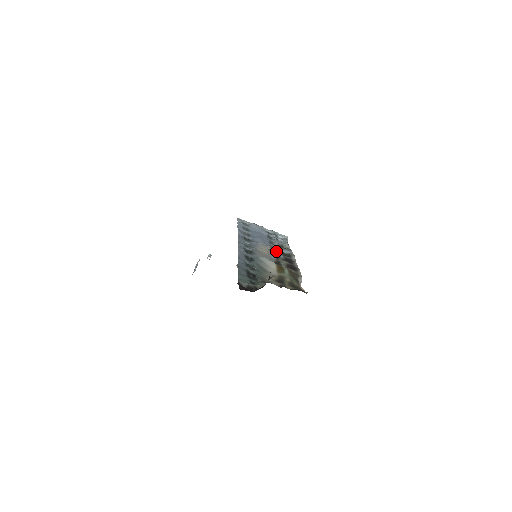
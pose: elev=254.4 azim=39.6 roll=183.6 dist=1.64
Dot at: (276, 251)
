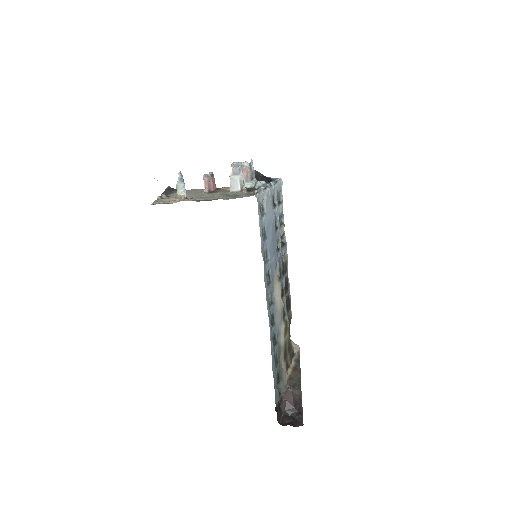
Dot at: (281, 274)
